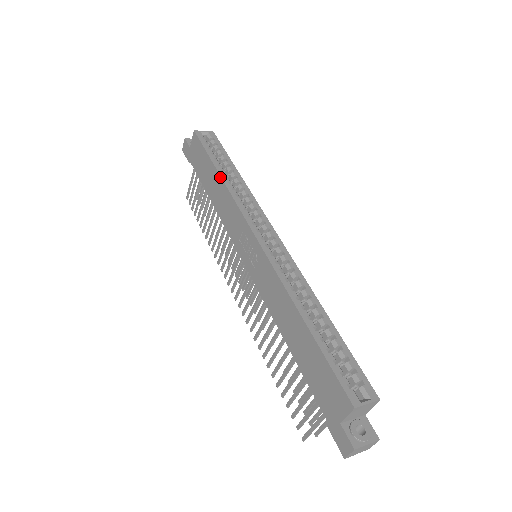
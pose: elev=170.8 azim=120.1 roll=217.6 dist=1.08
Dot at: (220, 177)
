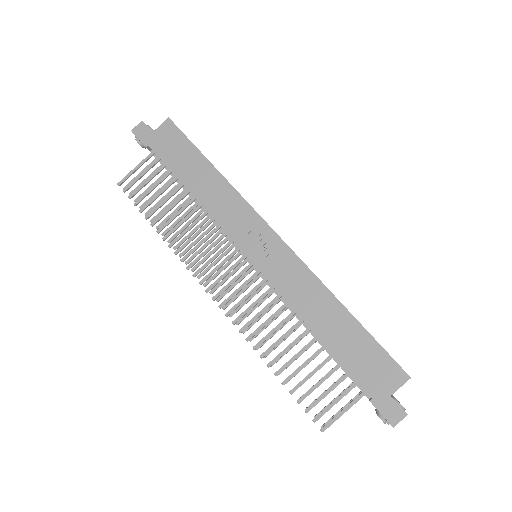
Dot at: (218, 172)
